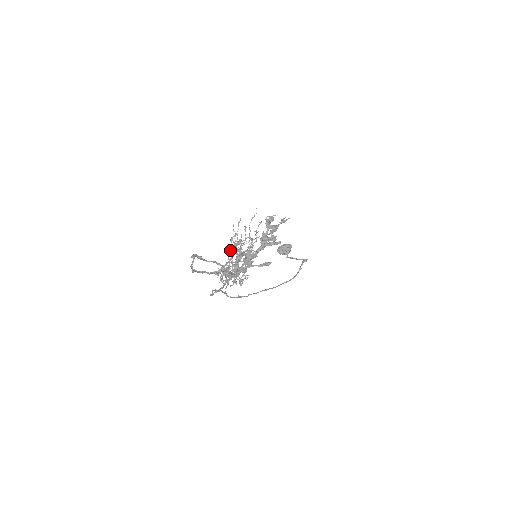
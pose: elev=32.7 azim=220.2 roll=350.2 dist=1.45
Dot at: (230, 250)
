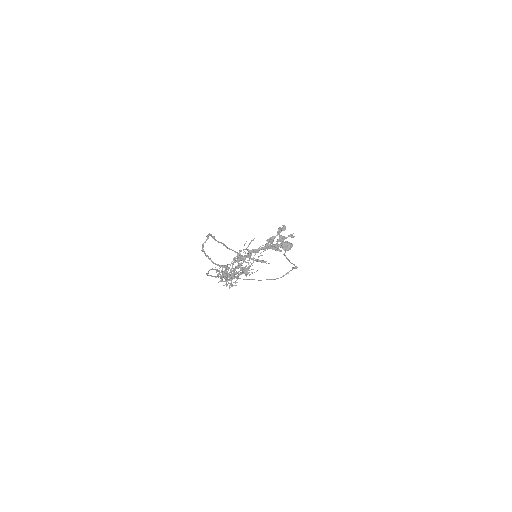
Dot at: (234, 261)
